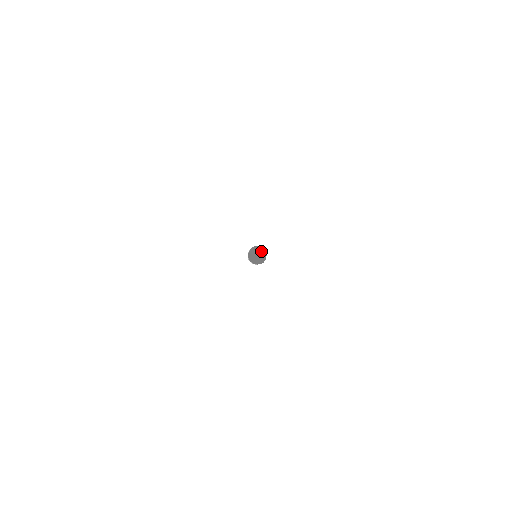
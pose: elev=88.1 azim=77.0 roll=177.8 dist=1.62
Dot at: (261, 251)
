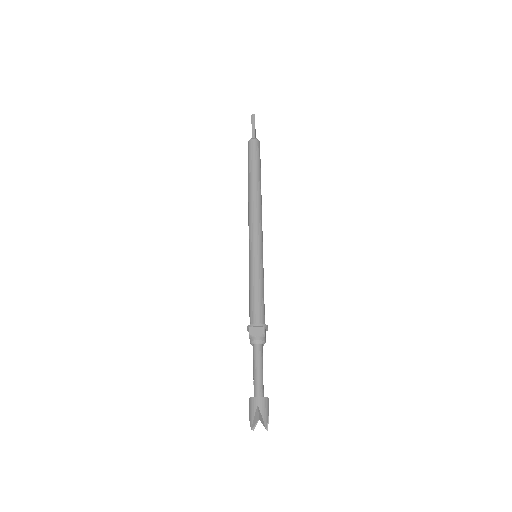
Dot at: (261, 422)
